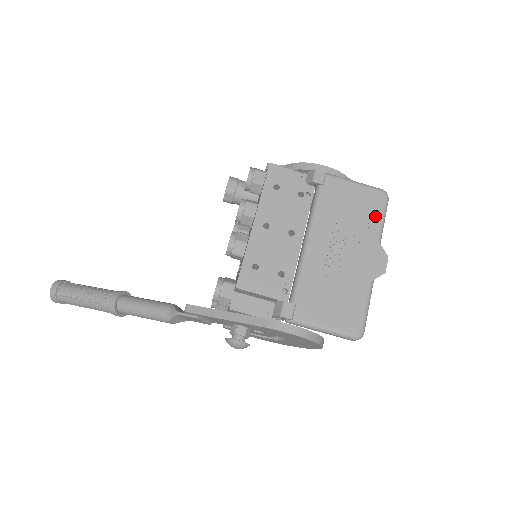
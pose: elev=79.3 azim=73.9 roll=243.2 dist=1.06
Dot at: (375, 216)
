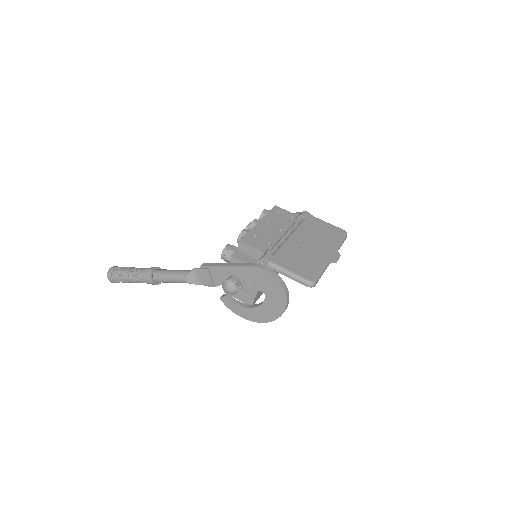
Dot at: (336, 238)
